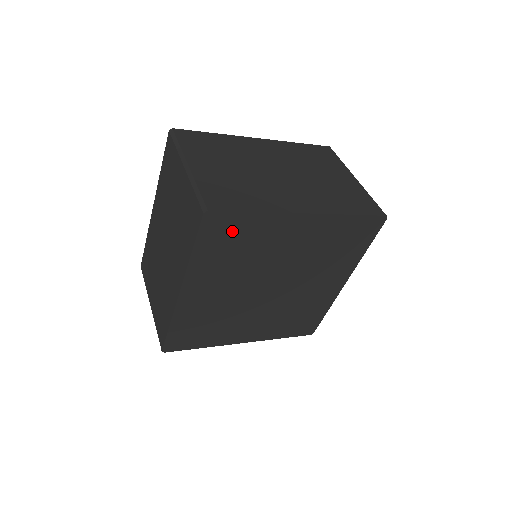
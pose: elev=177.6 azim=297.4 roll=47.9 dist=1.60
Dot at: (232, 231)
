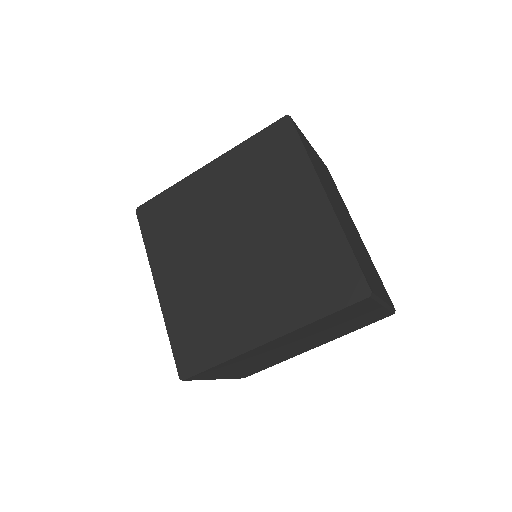
Dot at: (162, 212)
